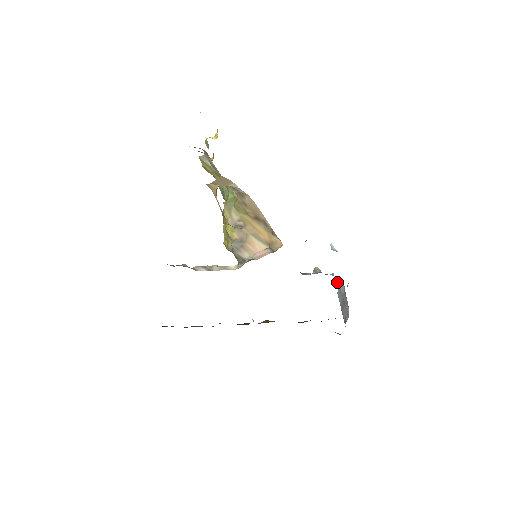
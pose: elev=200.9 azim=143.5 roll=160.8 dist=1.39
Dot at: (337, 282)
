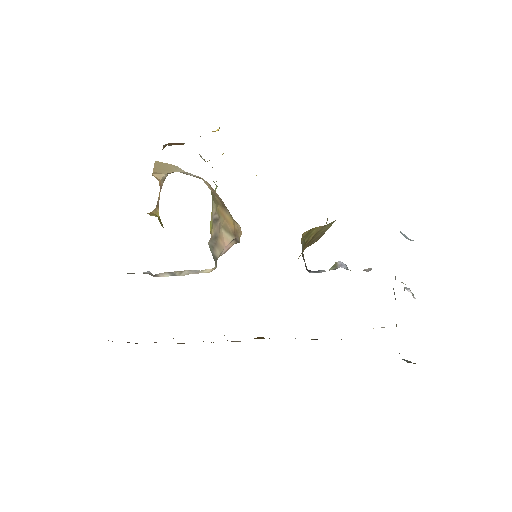
Dot at: occluded
